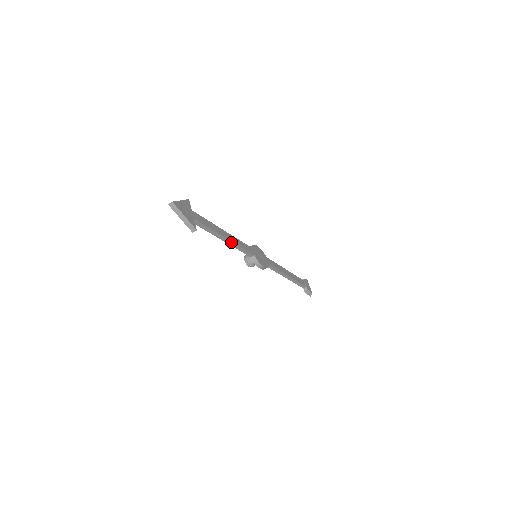
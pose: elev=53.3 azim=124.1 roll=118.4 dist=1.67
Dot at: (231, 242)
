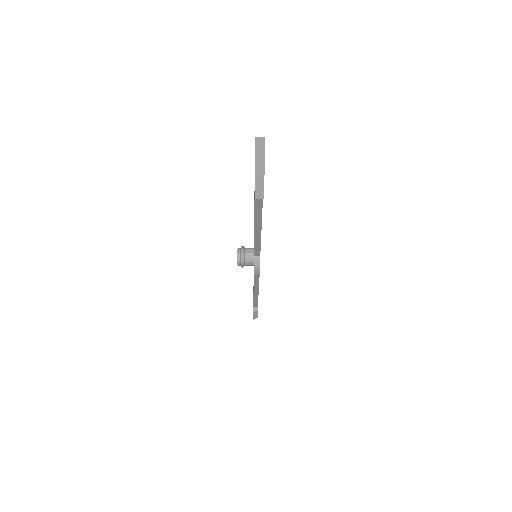
Dot at: (259, 230)
